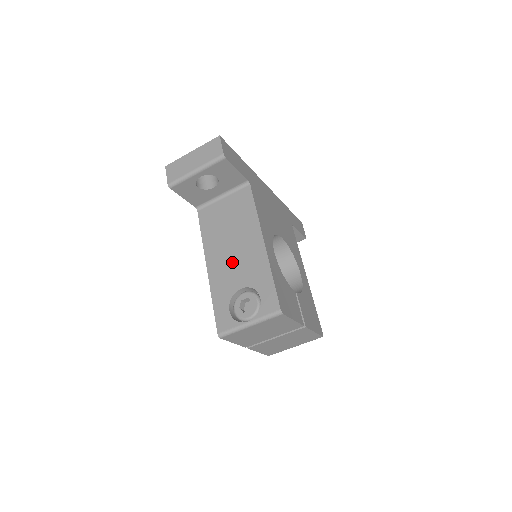
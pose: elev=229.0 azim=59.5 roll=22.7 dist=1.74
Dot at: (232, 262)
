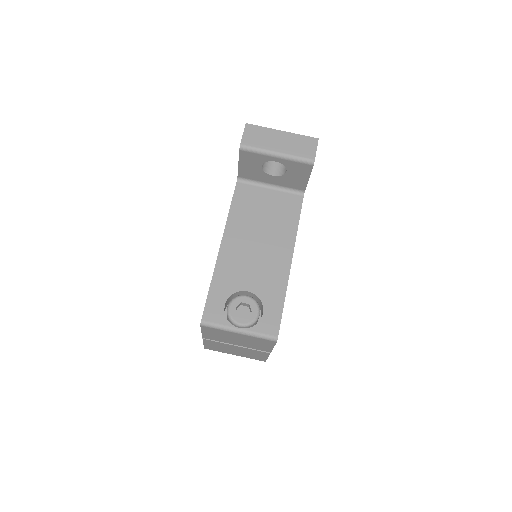
Dot at: (250, 259)
